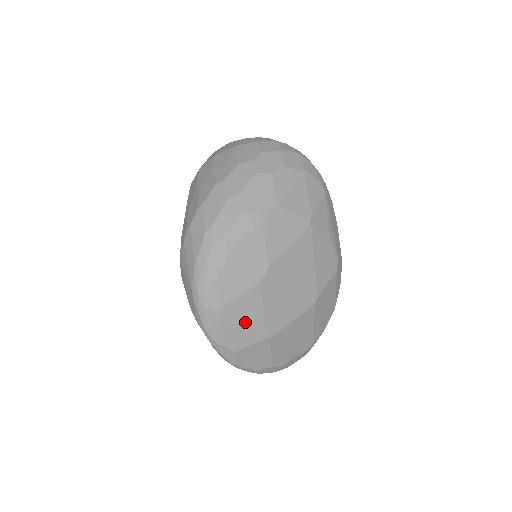
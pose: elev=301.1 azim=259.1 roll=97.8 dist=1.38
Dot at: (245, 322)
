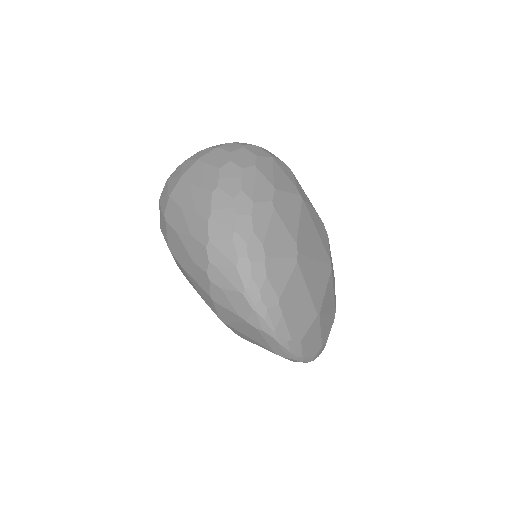
Dot at: (299, 306)
